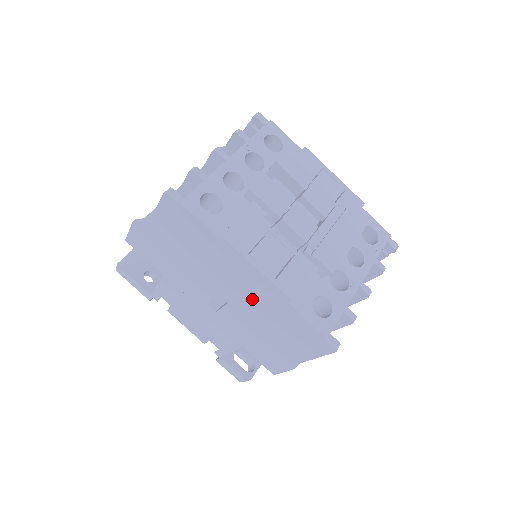
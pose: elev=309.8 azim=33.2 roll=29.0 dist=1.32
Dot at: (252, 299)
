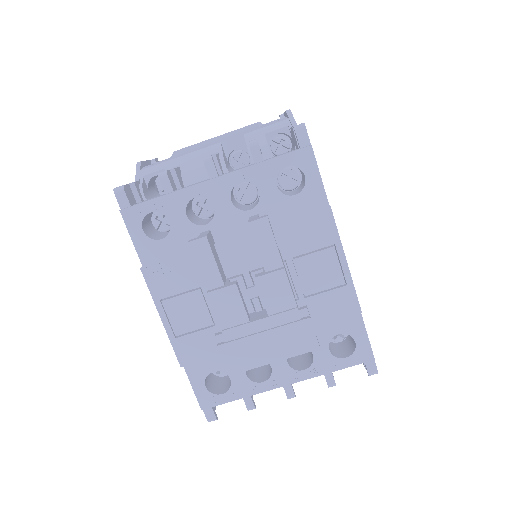
Dot at: occluded
